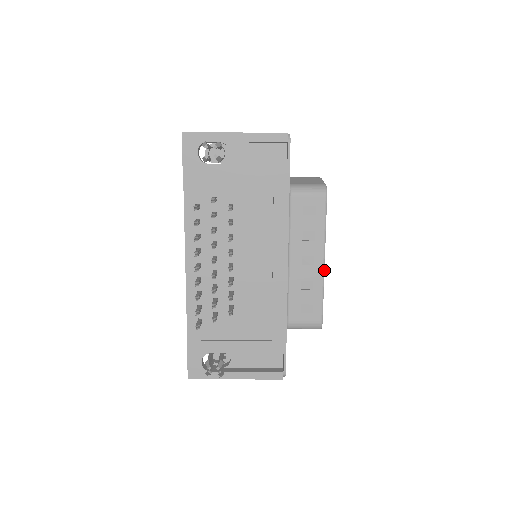
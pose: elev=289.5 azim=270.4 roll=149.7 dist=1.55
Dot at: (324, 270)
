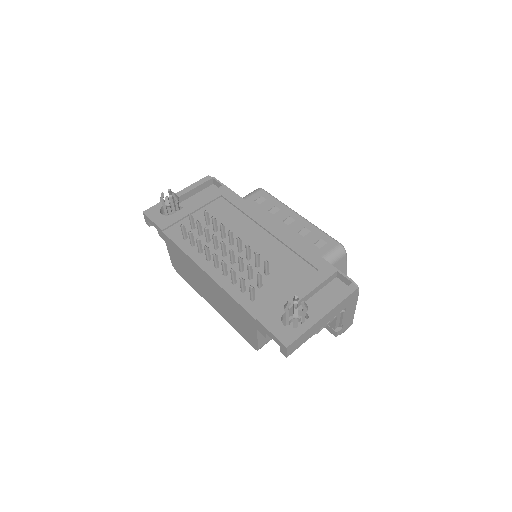
Dot at: (305, 219)
